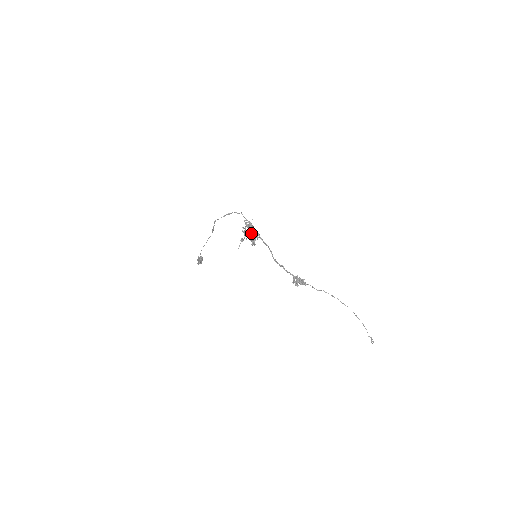
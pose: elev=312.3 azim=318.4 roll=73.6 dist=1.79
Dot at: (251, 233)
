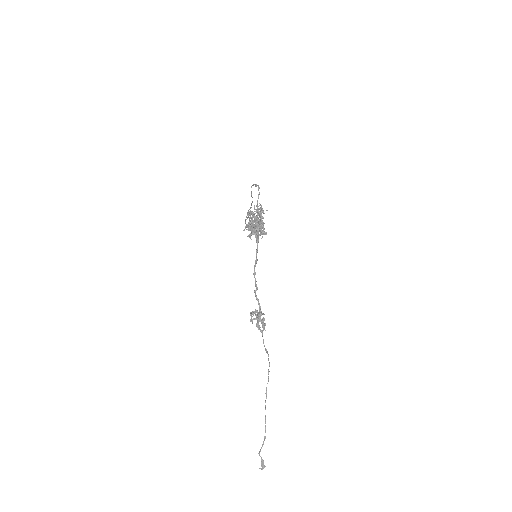
Dot at: (252, 221)
